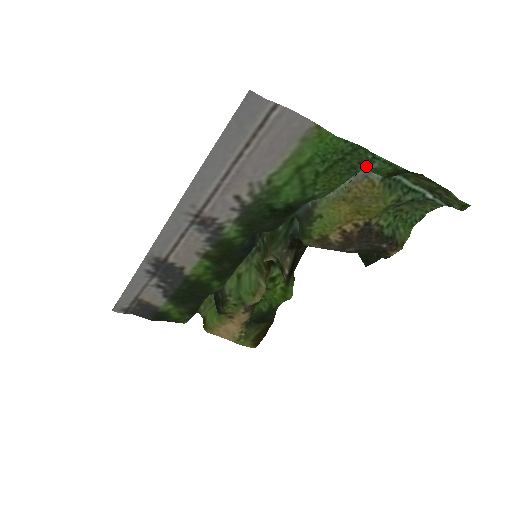
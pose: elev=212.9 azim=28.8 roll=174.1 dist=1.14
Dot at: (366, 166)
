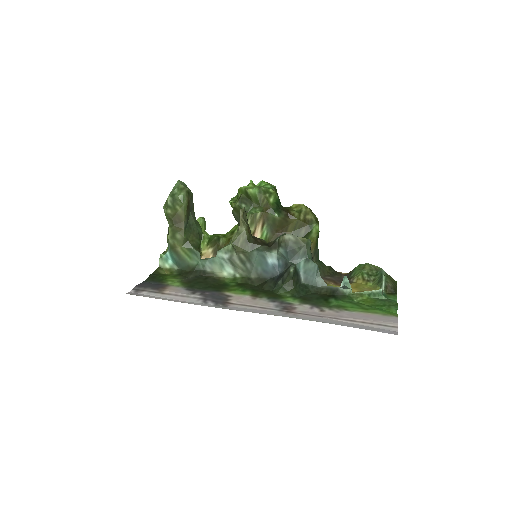
Dot at: (388, 299)
